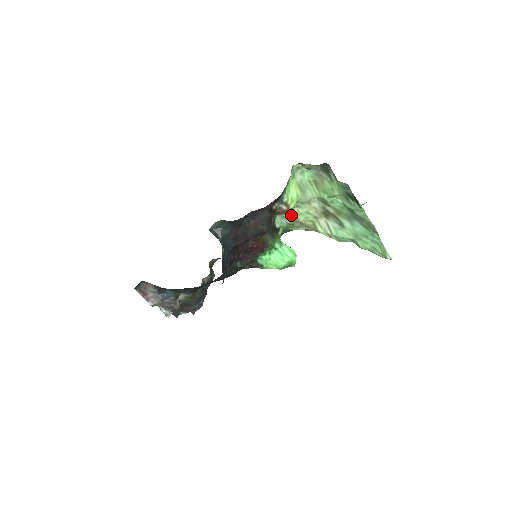
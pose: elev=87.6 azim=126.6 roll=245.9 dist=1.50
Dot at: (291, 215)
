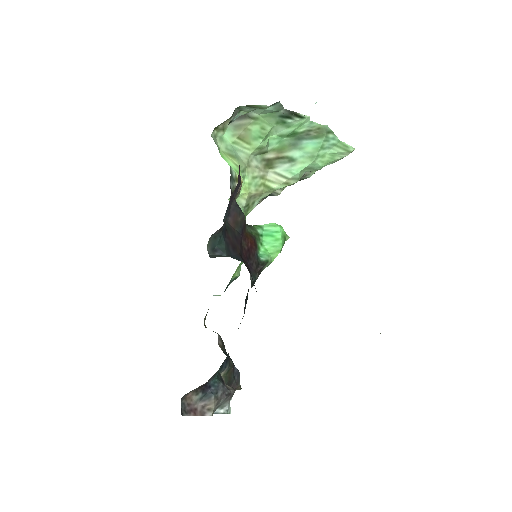
Dot at: (242, 194)
